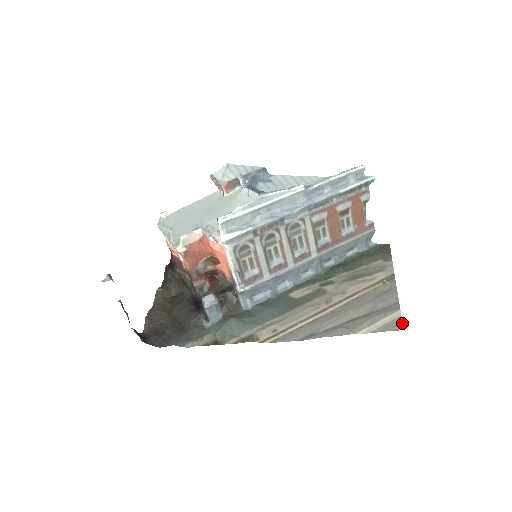
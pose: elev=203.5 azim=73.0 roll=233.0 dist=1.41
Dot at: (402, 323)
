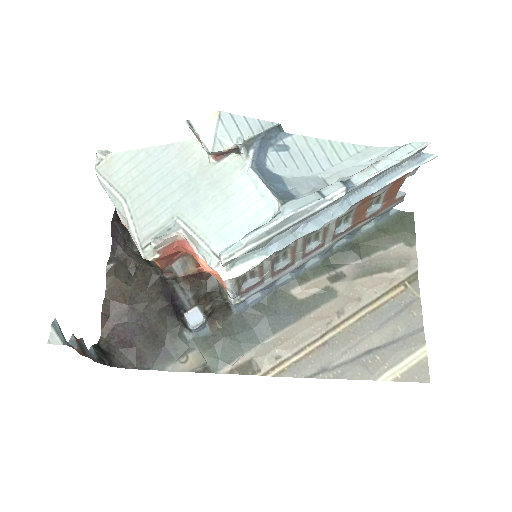
Dot at: (428, 370)
